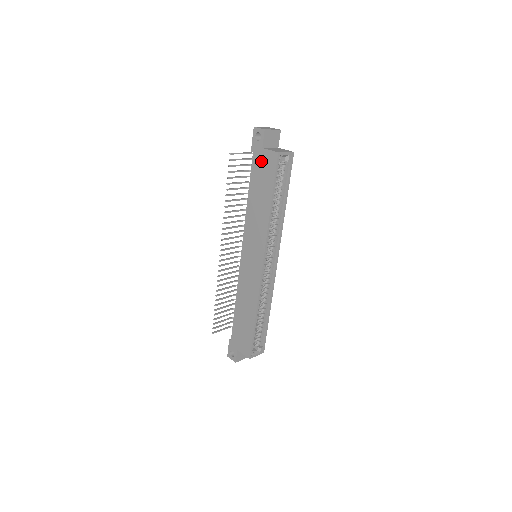
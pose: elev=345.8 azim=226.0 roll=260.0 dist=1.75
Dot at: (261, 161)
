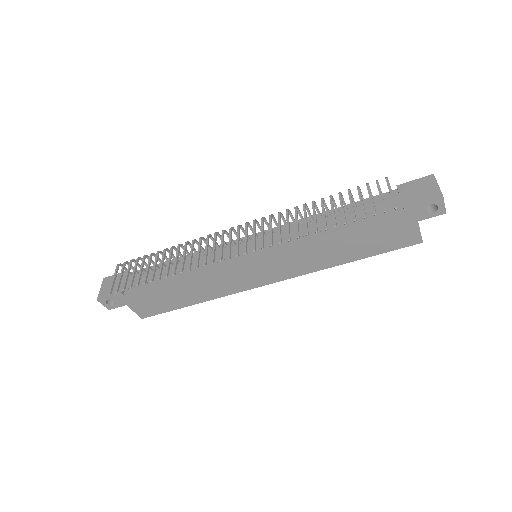
Dot at: (399, 228)
